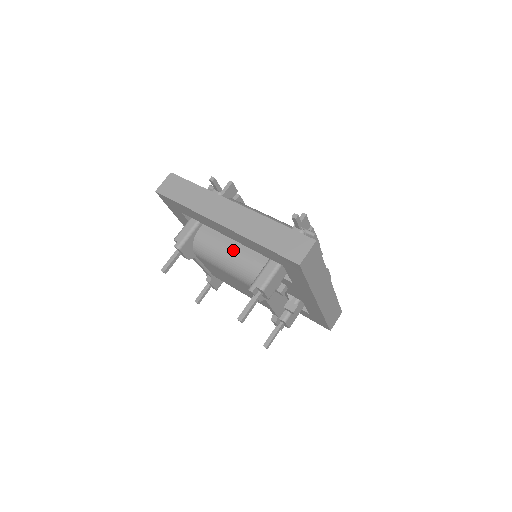
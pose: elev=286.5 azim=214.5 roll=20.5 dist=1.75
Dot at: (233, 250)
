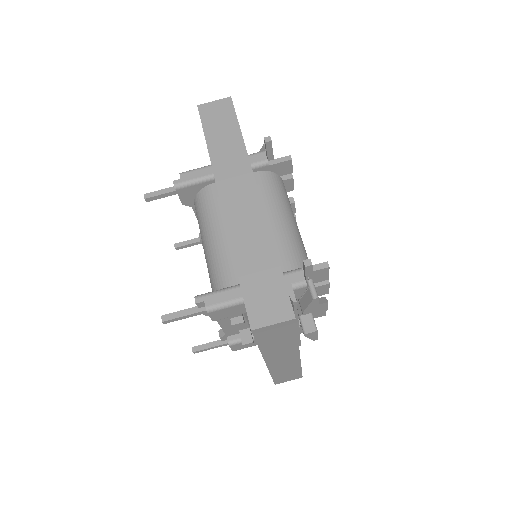
Dot at: (224, 237)
